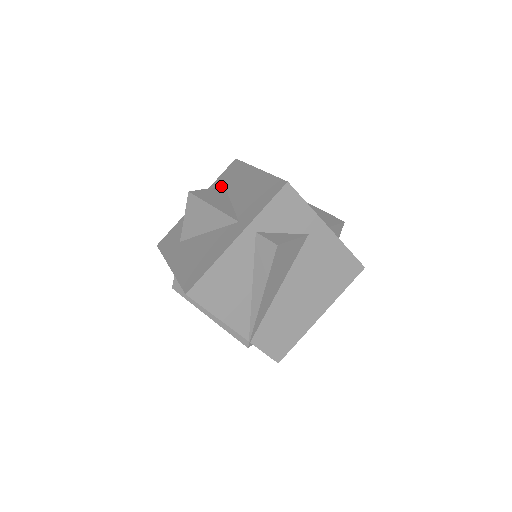
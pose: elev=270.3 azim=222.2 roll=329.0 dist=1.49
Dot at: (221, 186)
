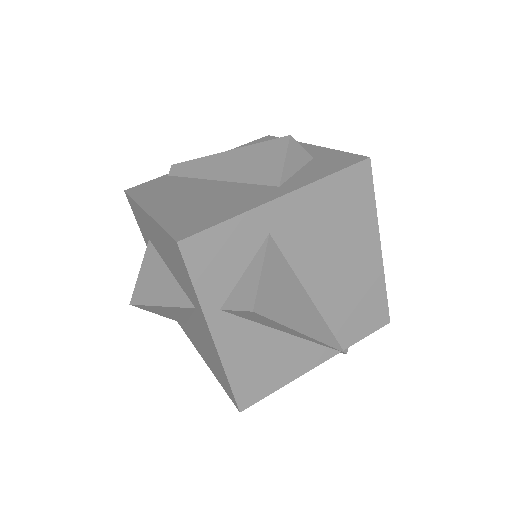
Dot at: (147, 246)
